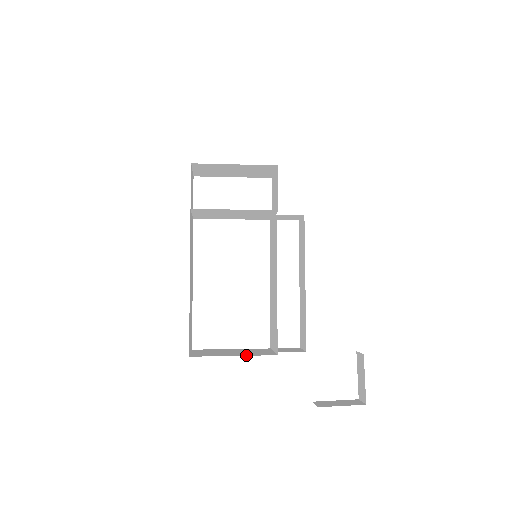
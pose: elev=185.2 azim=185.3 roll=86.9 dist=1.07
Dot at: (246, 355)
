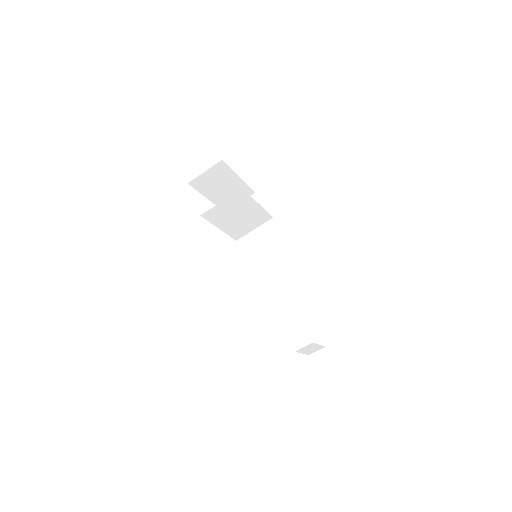
Dot at: occluded
